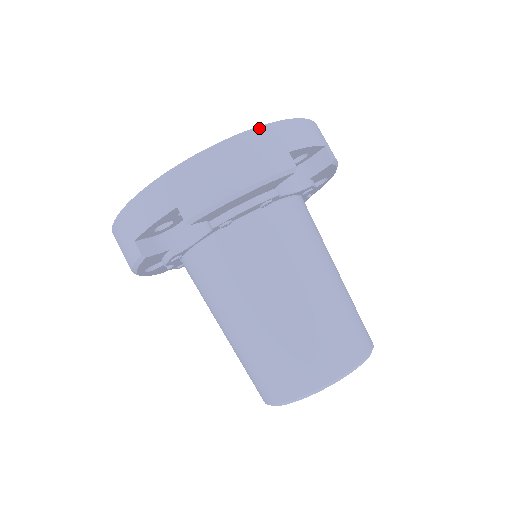
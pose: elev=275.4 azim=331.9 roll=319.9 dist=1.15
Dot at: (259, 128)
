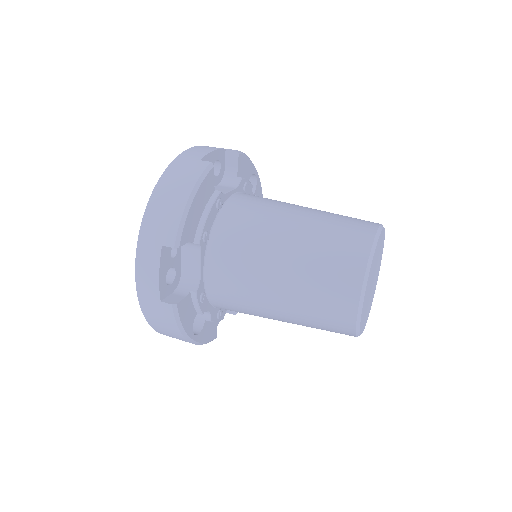
Dot at: (171, 164)
